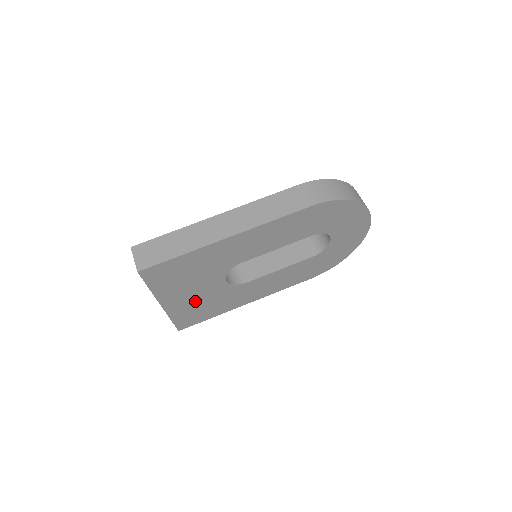
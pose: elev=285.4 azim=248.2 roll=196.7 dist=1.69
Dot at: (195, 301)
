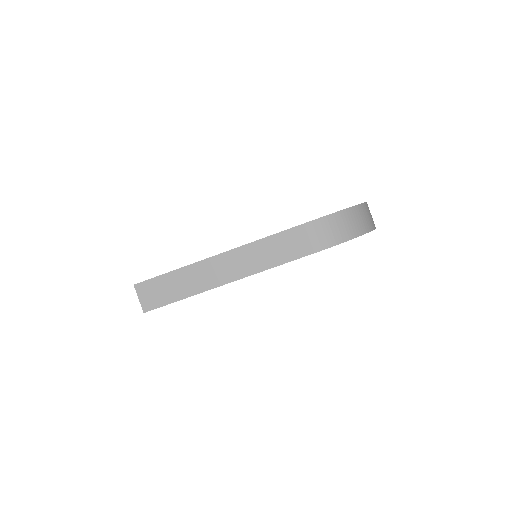
Dot at: occluded
